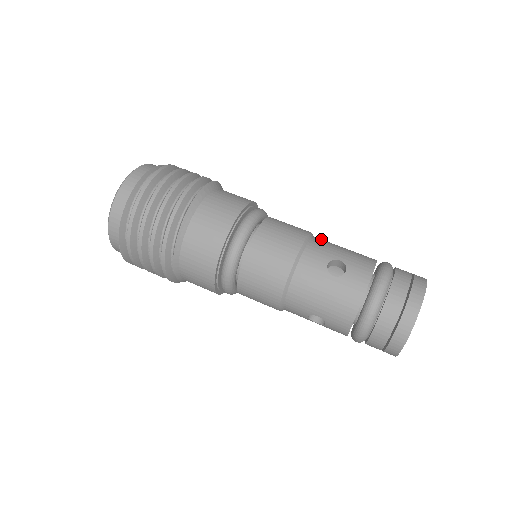
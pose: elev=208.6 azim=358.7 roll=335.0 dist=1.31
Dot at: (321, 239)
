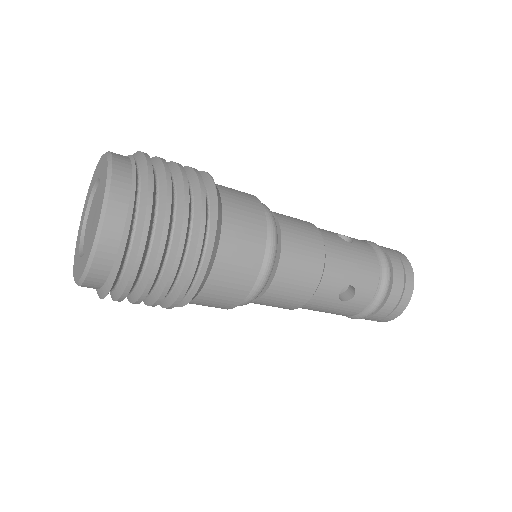
Dot at: (332, 249)
